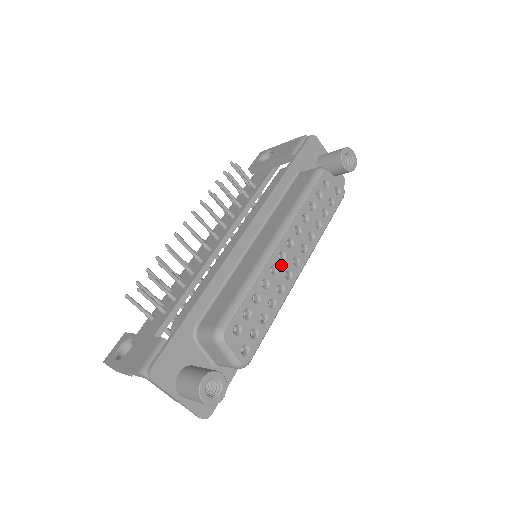
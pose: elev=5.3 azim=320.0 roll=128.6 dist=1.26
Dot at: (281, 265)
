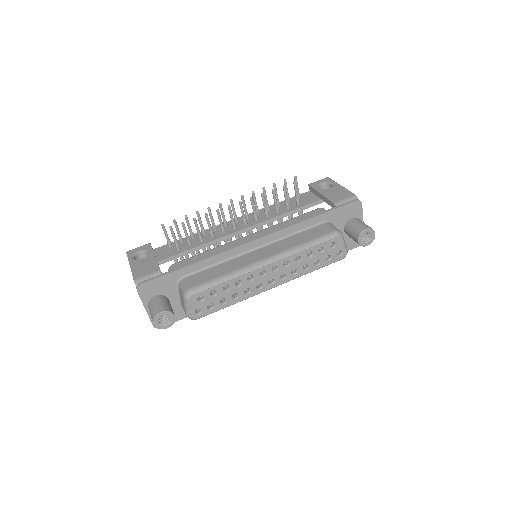
Dot at: (258, 278)
